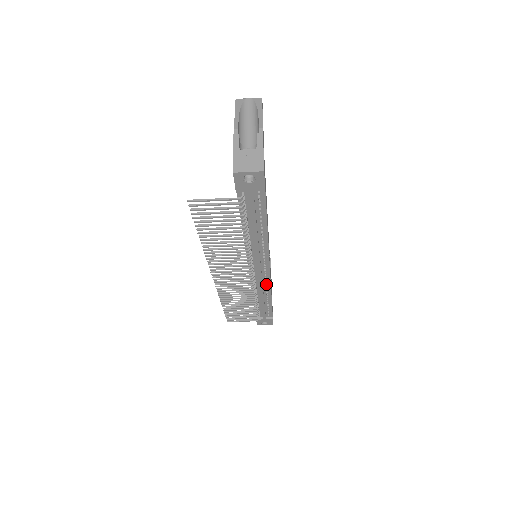
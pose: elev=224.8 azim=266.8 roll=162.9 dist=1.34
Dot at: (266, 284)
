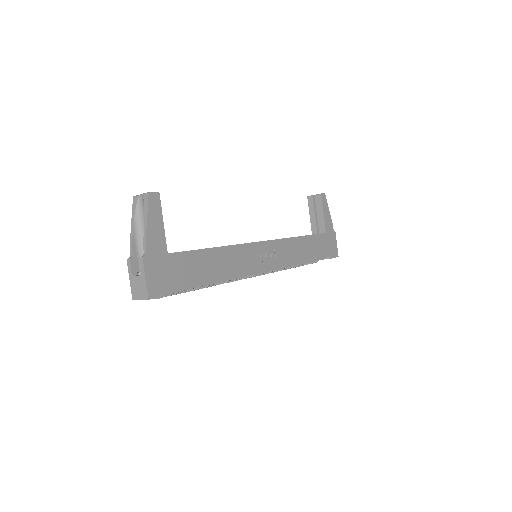
Dot at: occluded
